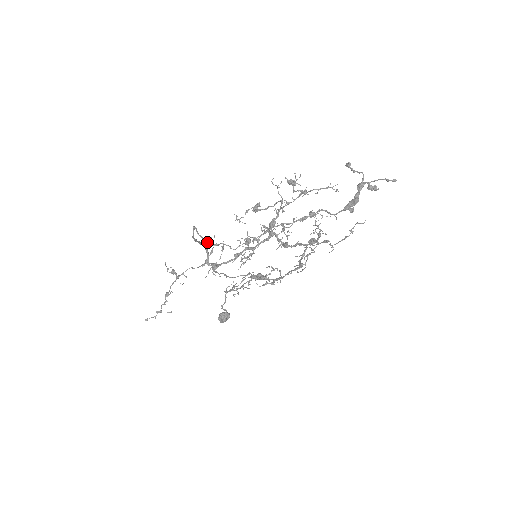
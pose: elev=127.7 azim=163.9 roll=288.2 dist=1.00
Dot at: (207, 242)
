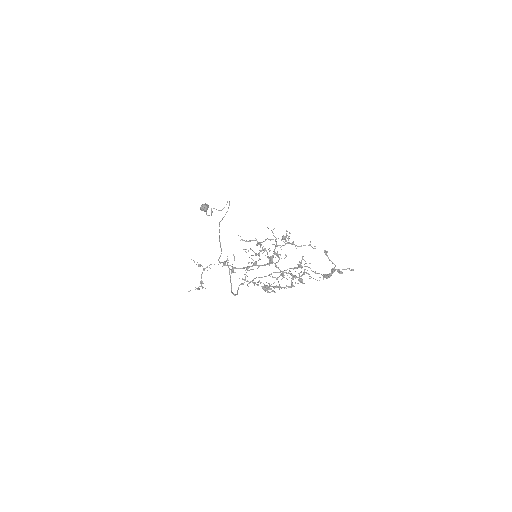
Dot at: (227, 263)
